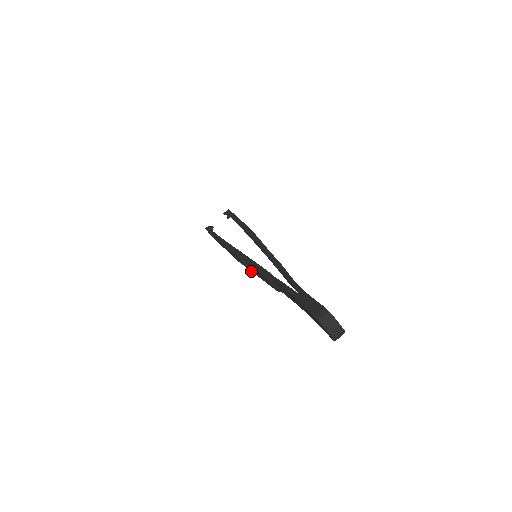
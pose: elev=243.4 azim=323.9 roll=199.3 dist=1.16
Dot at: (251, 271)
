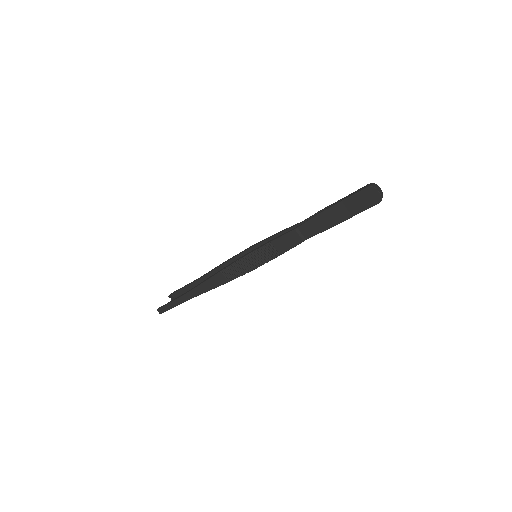
Dot at: (256, 268)
